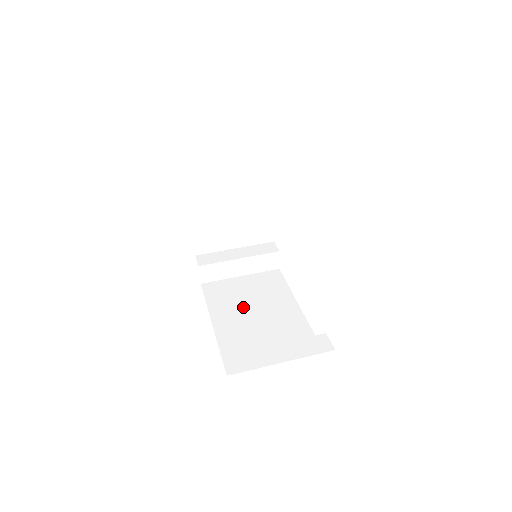
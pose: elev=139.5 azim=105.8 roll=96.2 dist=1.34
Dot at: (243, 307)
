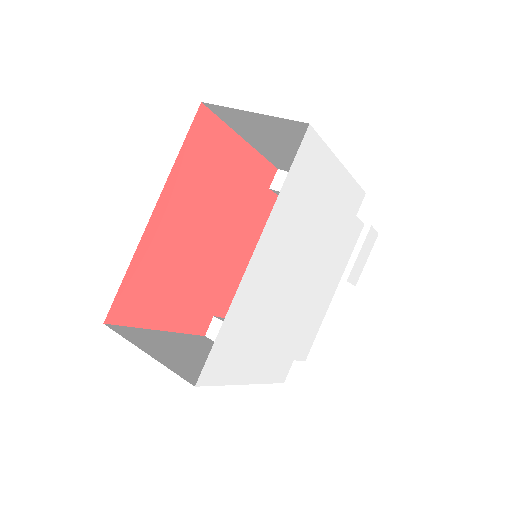
Dot at: occluded
